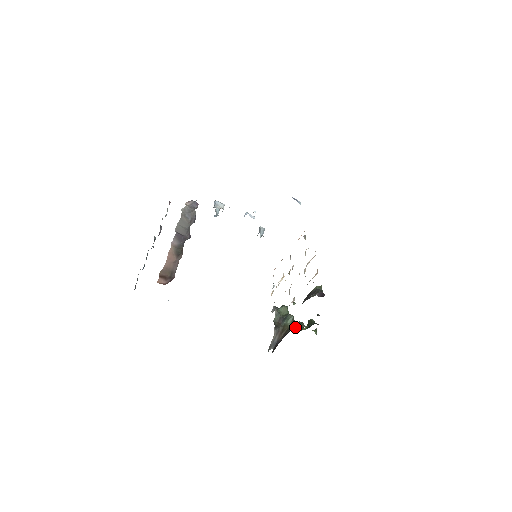
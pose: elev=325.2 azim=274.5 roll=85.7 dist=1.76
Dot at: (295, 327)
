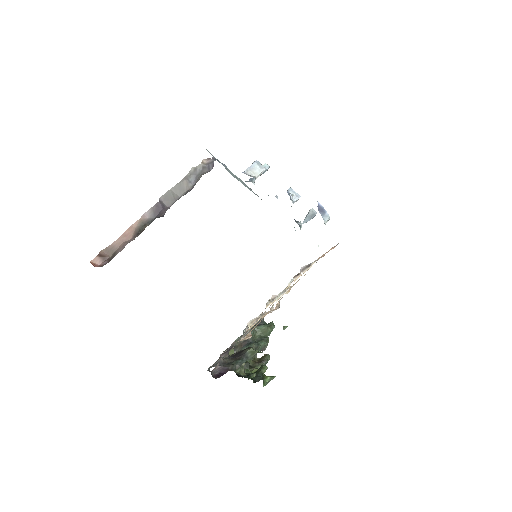
Dot at: occluded
